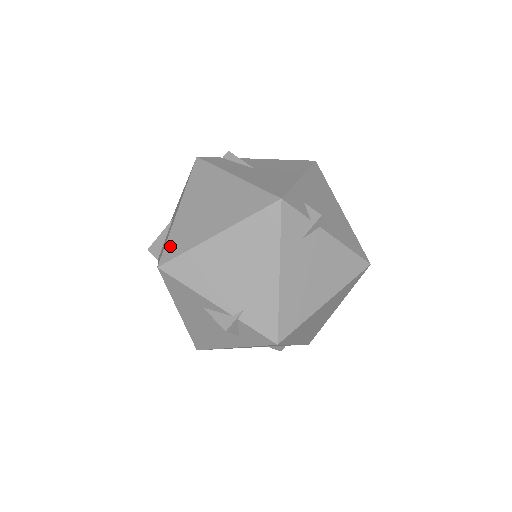
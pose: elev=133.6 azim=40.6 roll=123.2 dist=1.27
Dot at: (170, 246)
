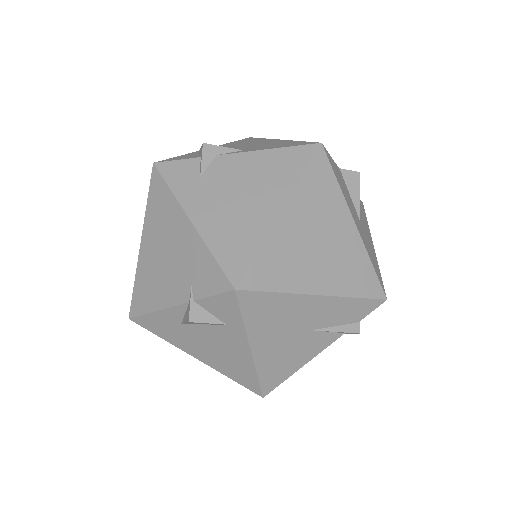
Dot at: occluded
